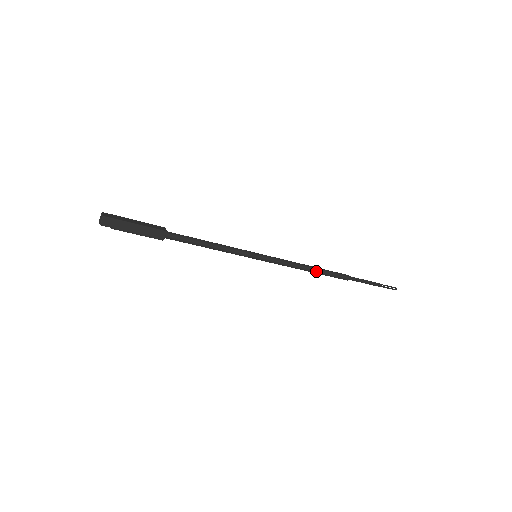
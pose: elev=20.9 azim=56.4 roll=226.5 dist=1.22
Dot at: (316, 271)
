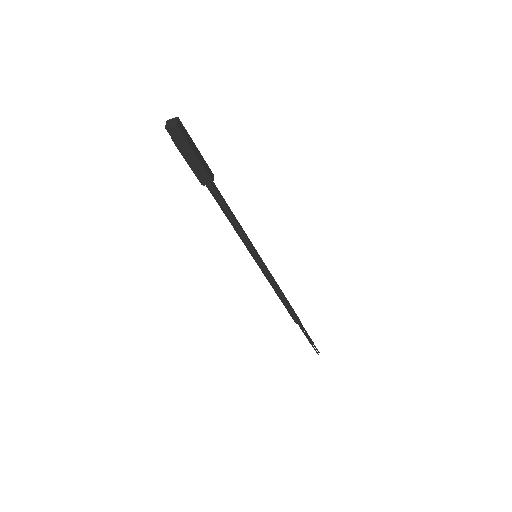
Dot at: (284, 301)
